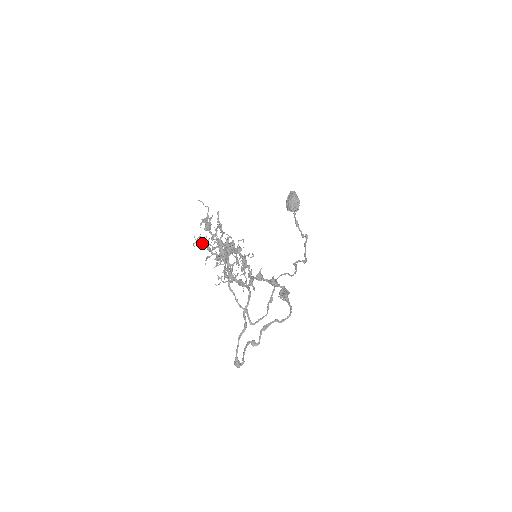
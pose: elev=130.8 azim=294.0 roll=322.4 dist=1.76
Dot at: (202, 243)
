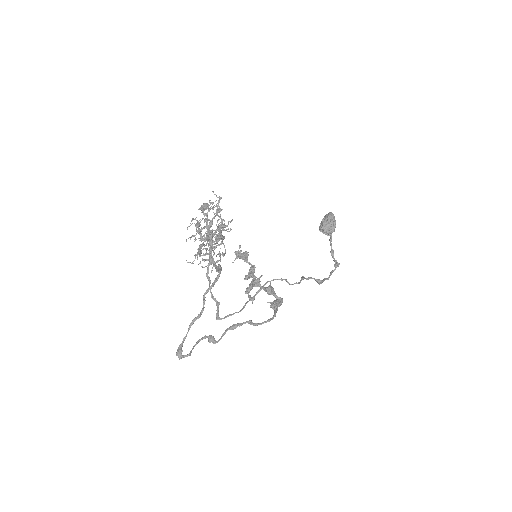
Dot at: (195, 226)
